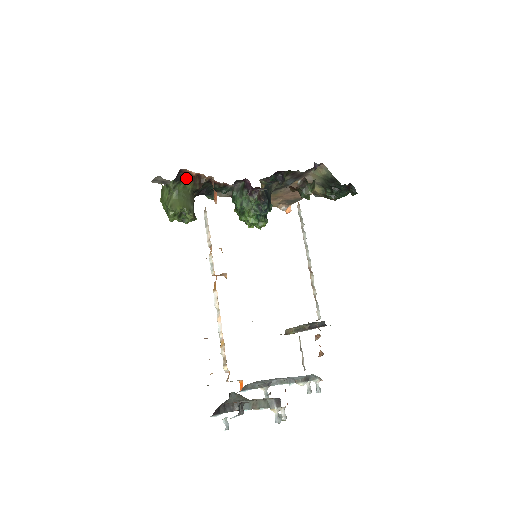
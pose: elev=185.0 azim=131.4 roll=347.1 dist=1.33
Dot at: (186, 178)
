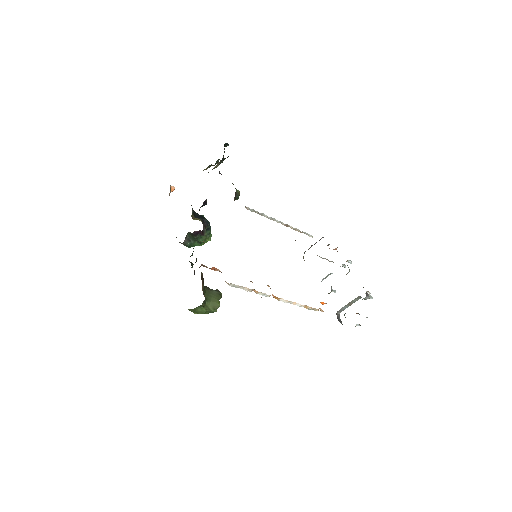
Dot at: (202, 289)
